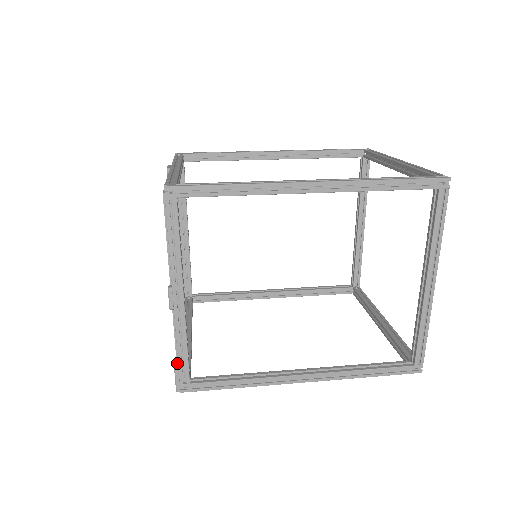
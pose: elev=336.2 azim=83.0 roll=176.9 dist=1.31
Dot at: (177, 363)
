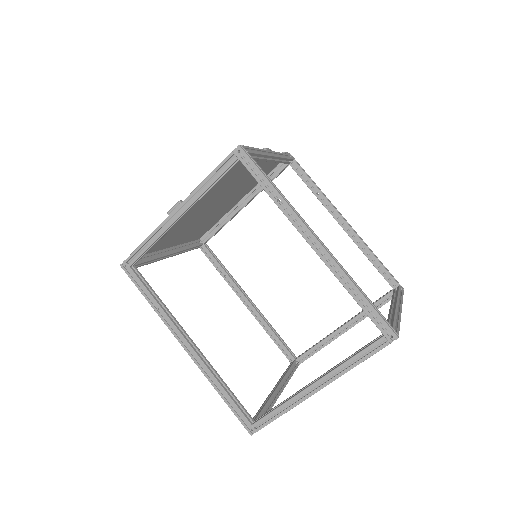
Dot at: occluded
